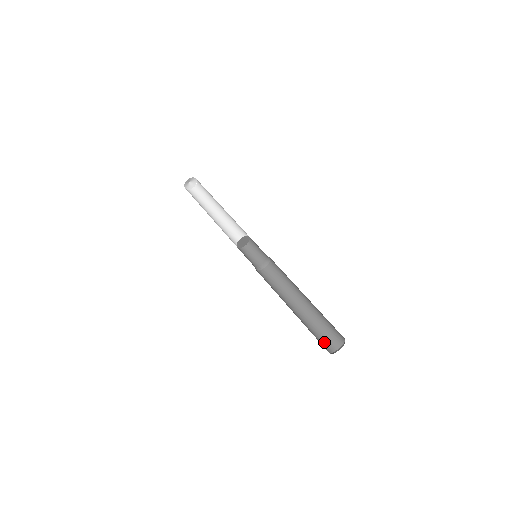
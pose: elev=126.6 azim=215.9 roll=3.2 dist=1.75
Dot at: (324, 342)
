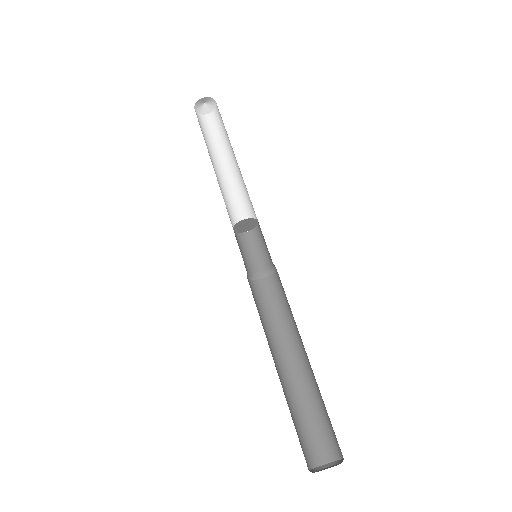
Dot at: (325, 437)
